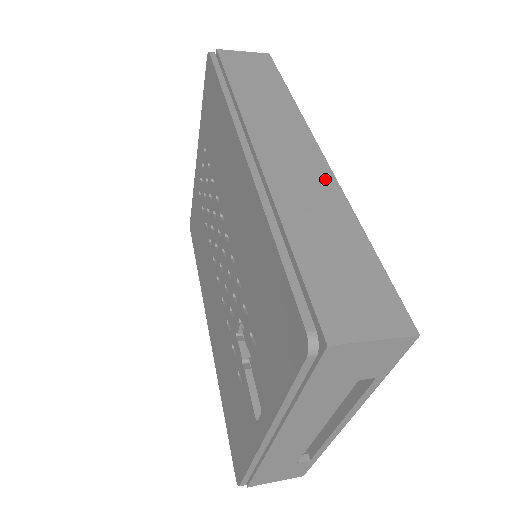
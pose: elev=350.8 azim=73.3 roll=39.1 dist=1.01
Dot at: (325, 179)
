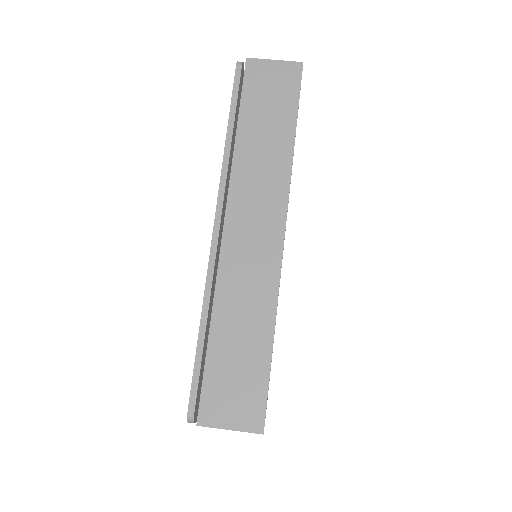
Dot at: (270, 270)
